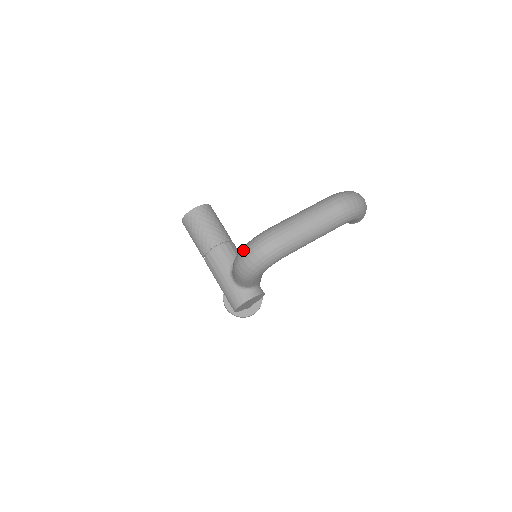
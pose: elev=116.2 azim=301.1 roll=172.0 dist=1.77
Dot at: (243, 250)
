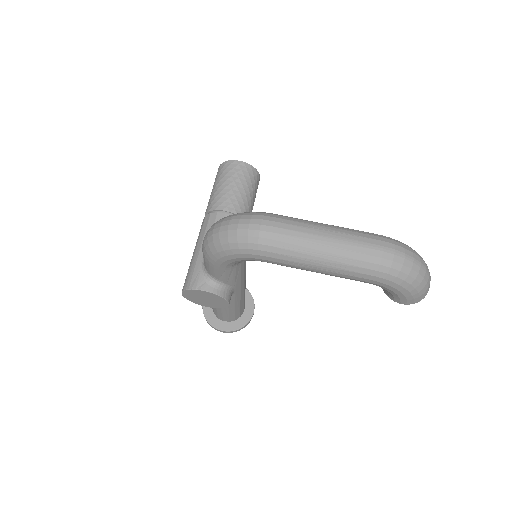
Dot at: (224, 217)
